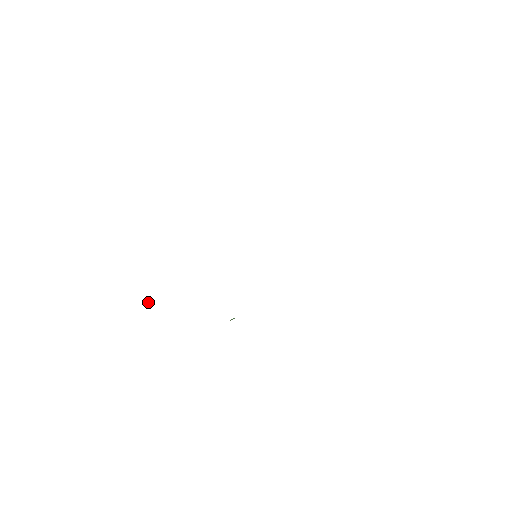
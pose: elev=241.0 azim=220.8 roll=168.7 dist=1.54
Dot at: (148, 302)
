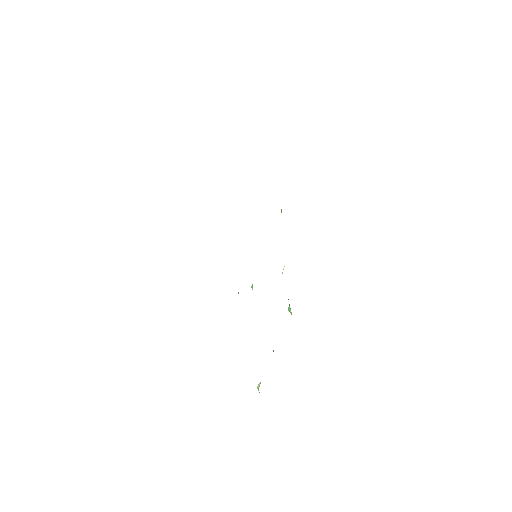
Dot at: (257, 388)
